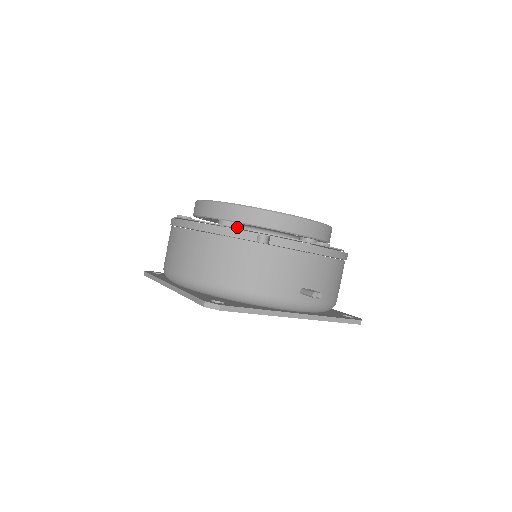
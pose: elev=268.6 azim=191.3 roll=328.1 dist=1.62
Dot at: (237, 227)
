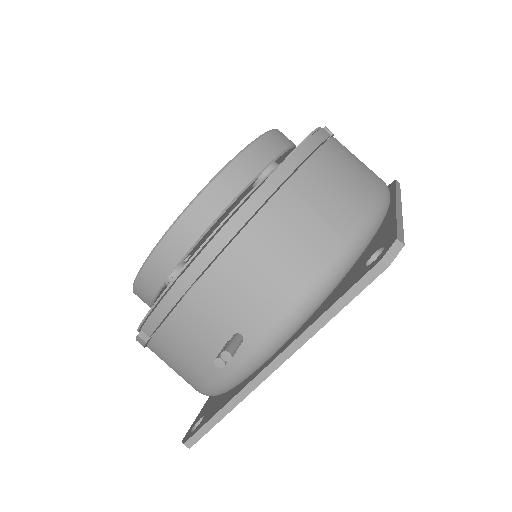
Dot at: occluded
